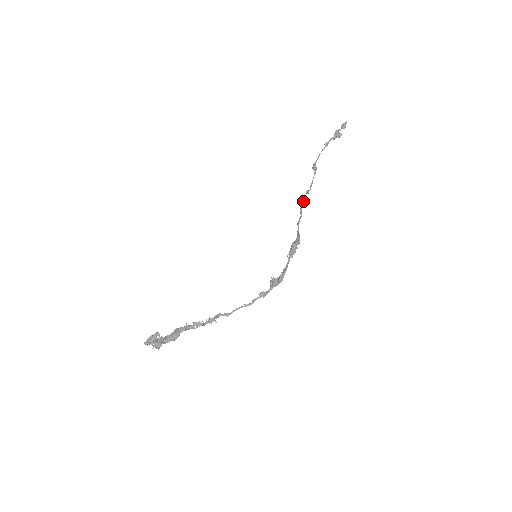
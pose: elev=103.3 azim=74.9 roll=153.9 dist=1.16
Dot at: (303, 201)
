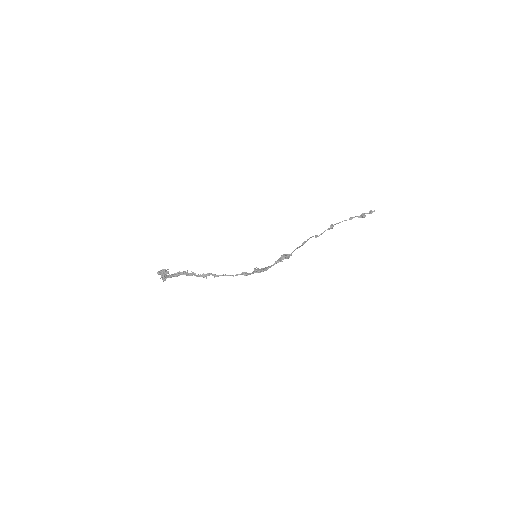
Dot at: (308, 239)
